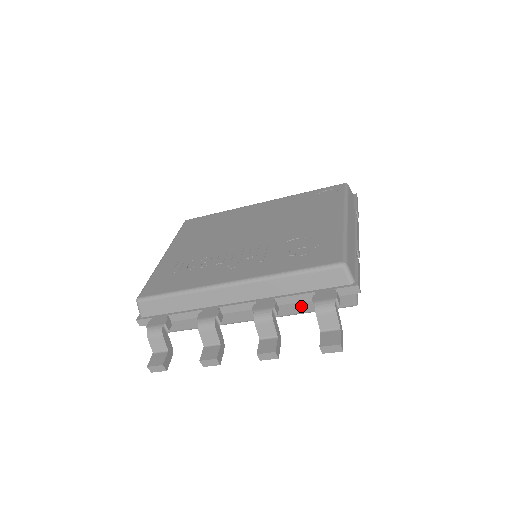
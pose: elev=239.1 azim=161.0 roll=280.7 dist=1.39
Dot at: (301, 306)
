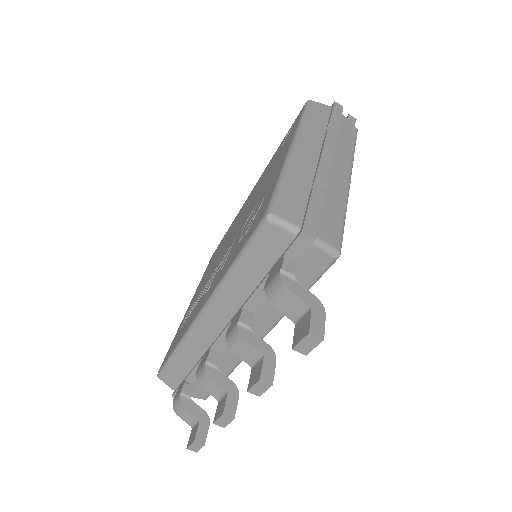
Dot at: occluded
